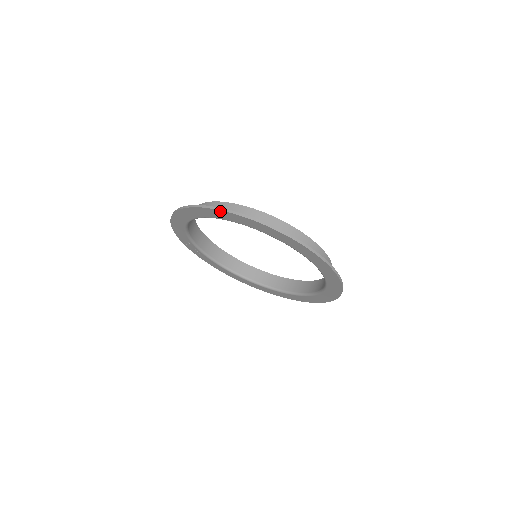
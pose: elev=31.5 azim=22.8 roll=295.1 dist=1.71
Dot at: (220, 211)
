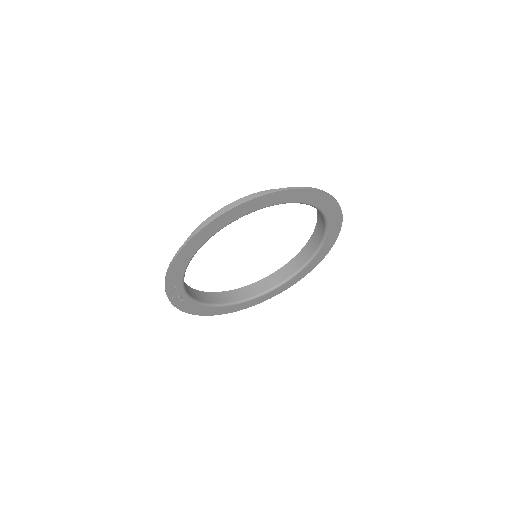
Dot at: (265, 196)
